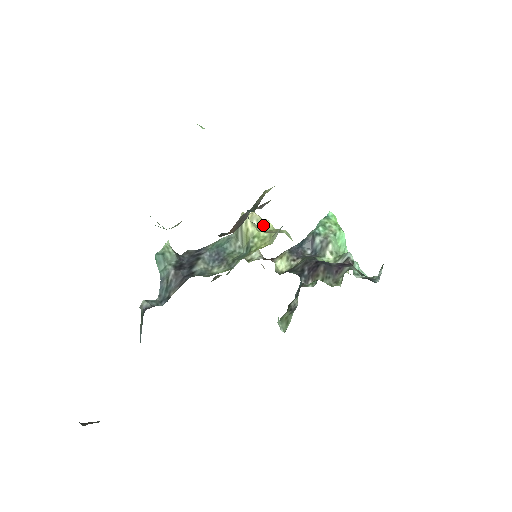
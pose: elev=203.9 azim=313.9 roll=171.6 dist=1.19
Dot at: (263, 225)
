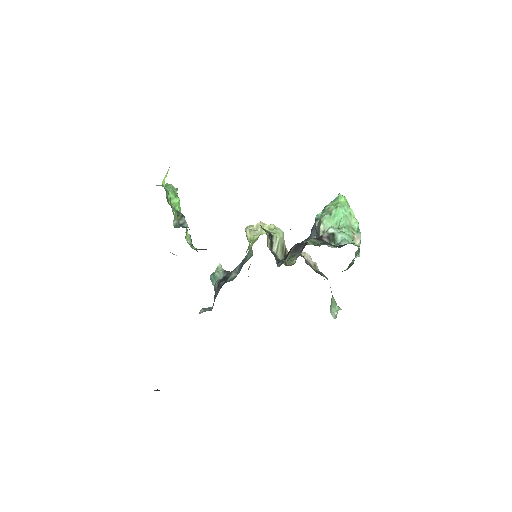
Dot at: occluded
